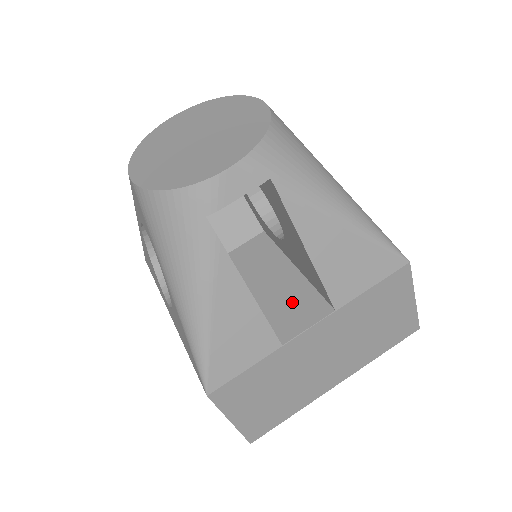
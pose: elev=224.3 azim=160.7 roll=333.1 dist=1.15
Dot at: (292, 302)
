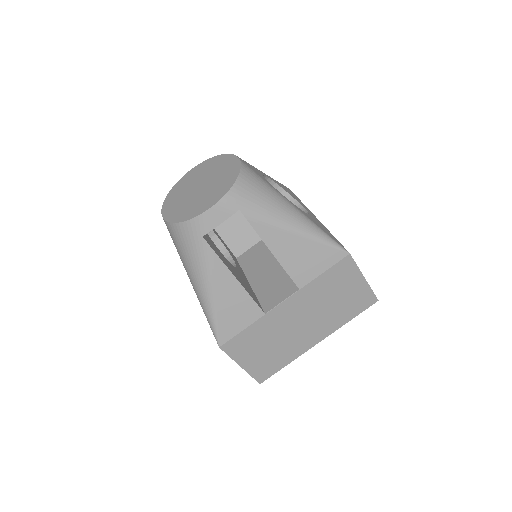
Dot at: (275, 286)
